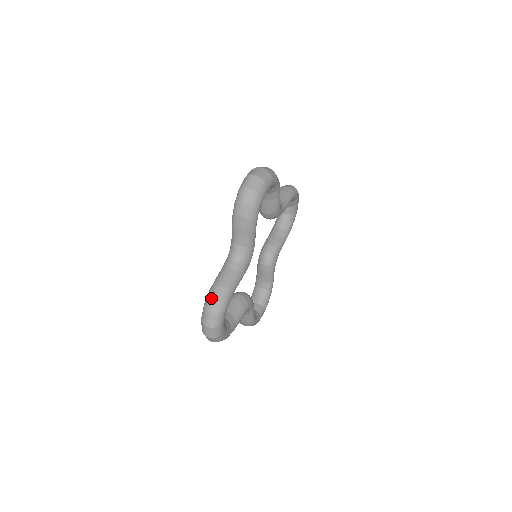
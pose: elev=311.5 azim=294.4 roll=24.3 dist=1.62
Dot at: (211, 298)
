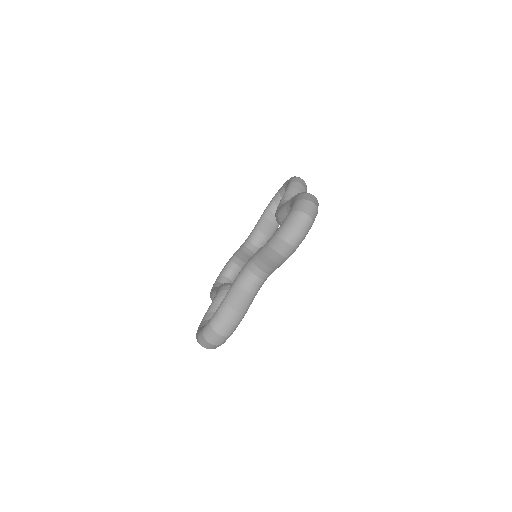
Dot at: occluded
